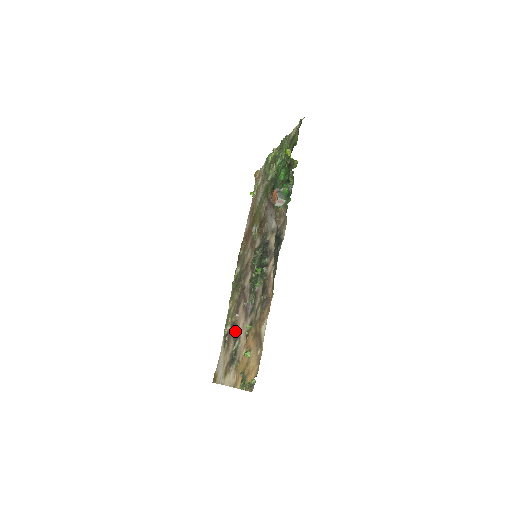
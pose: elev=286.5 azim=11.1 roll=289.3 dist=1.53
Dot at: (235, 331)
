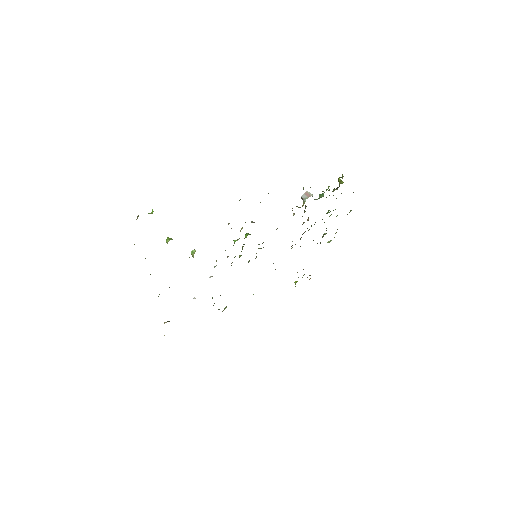
Dot at: occluded
